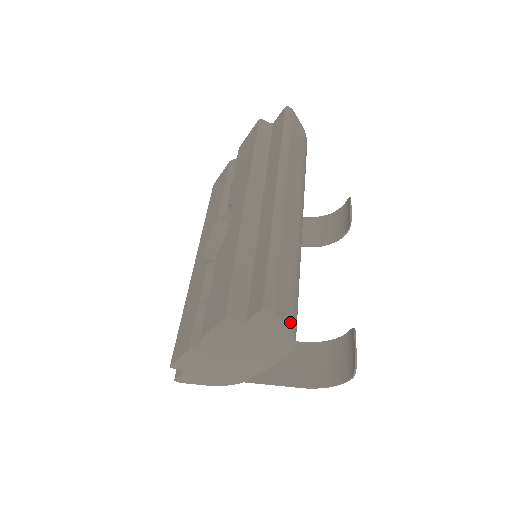
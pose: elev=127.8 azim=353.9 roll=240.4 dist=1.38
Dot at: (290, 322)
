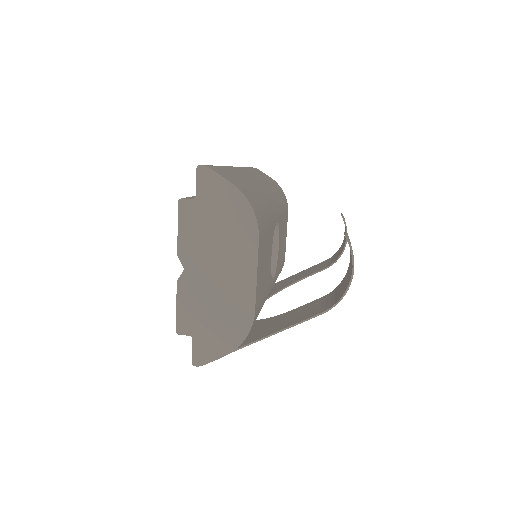
Dot at: (233, 183)
